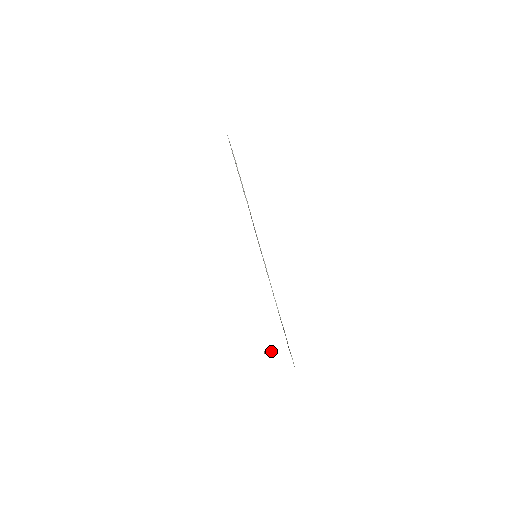
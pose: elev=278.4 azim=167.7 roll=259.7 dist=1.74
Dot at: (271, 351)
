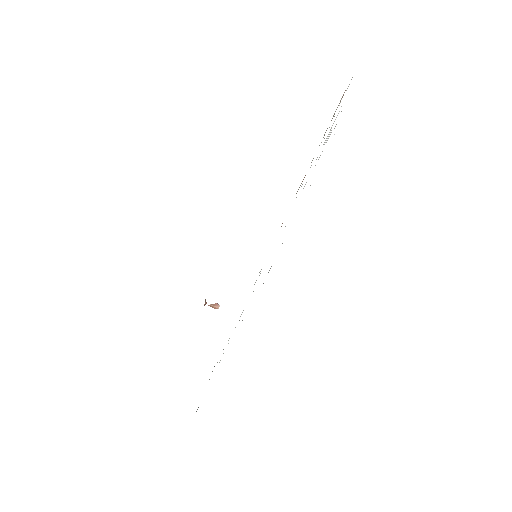
Dot at: (213, 306)
